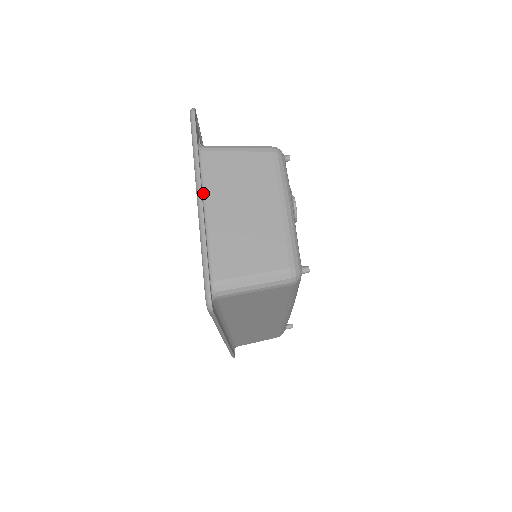
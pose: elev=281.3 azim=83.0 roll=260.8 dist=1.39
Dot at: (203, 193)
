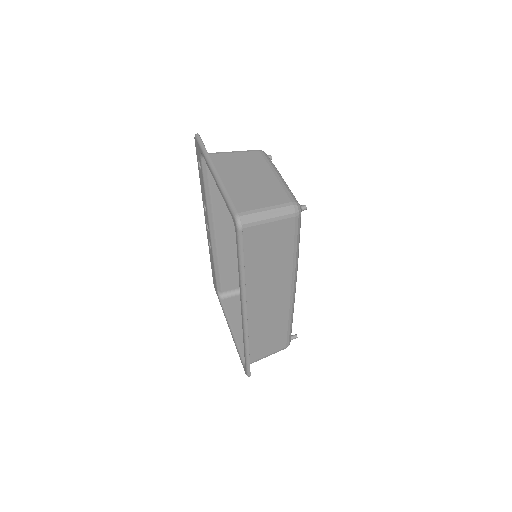
Dot at: occluded
